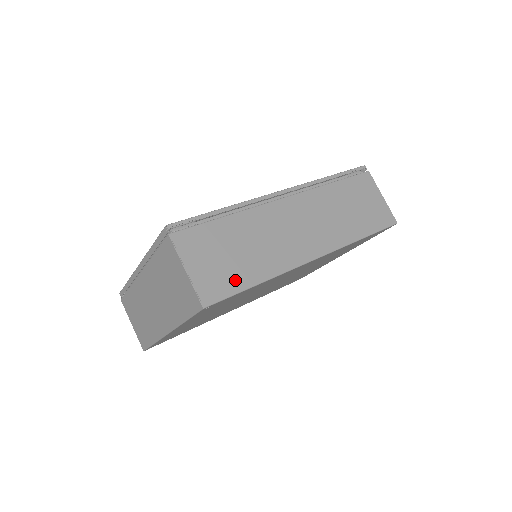
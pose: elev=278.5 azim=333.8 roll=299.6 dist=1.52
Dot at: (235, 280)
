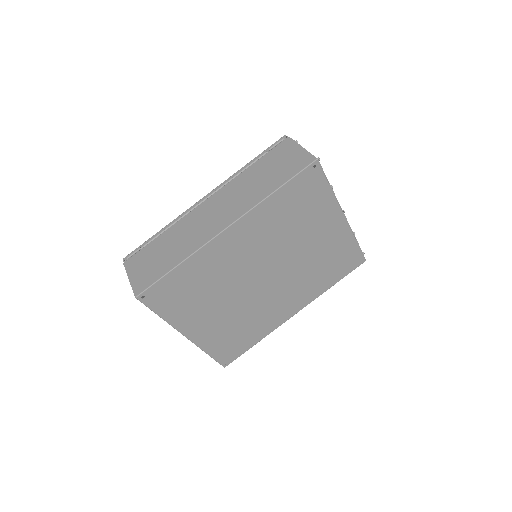
Dot at: (159, 272)
